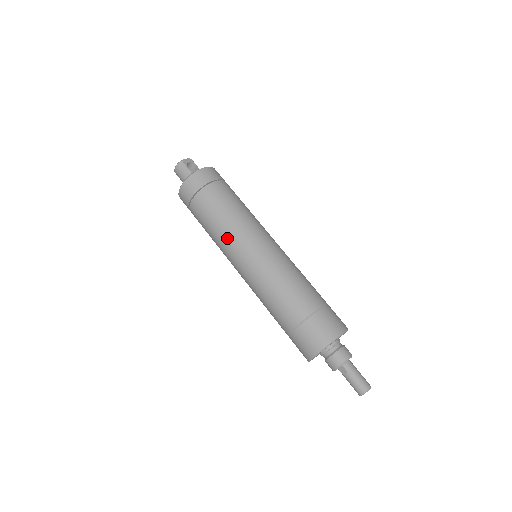
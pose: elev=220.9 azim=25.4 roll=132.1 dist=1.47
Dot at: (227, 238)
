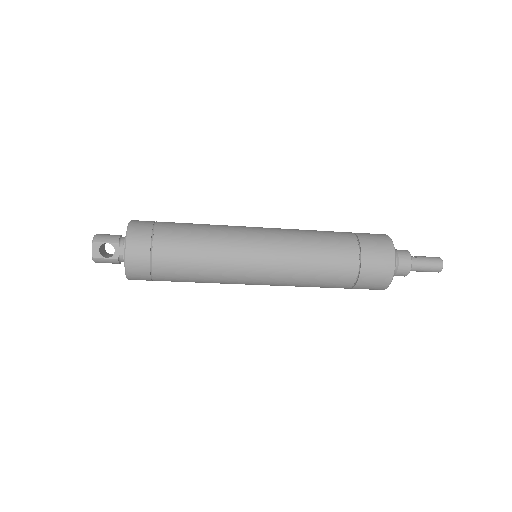
Dot at: occluded
